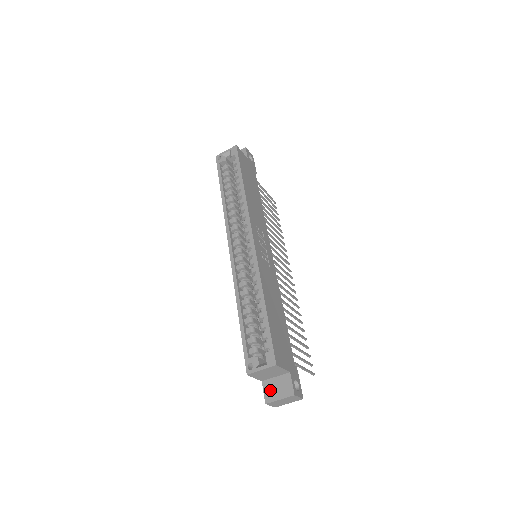
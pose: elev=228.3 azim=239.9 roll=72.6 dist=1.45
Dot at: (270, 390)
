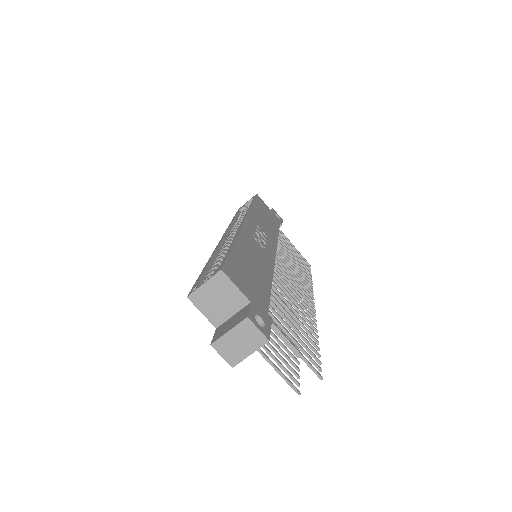
Dot at: (221, 329)
